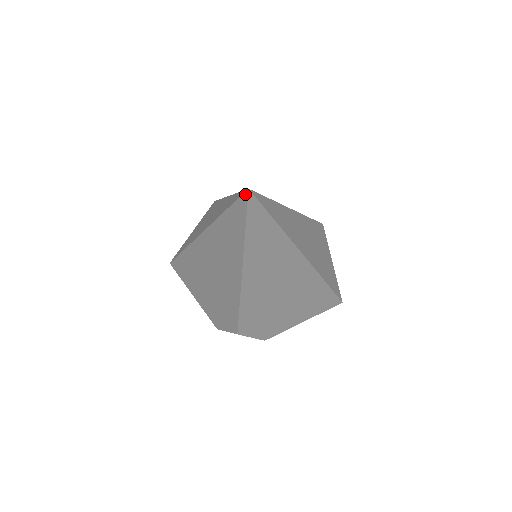
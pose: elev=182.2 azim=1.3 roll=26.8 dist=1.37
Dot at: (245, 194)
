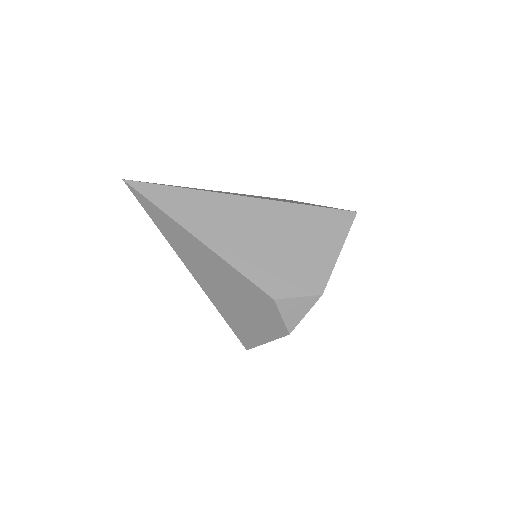
Dot at: occluded
